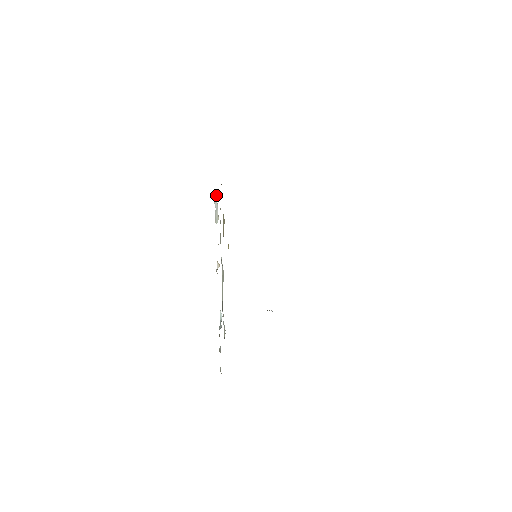
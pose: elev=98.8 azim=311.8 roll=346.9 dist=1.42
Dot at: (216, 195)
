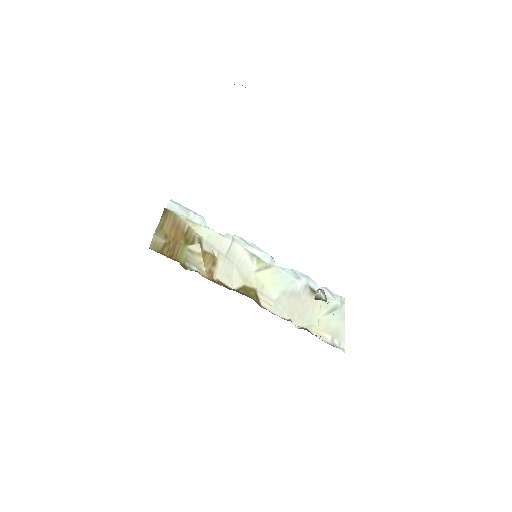
Dot at: (171, 208)
